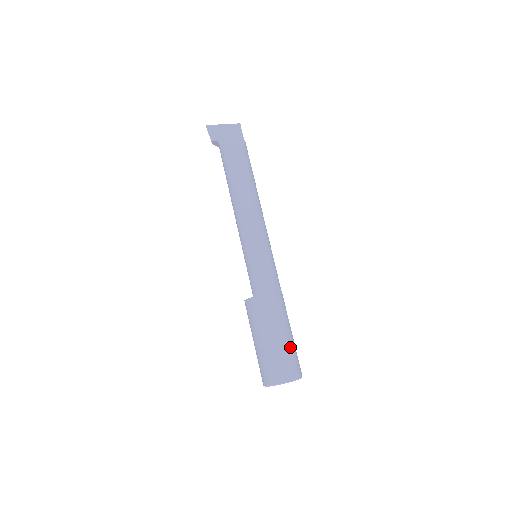
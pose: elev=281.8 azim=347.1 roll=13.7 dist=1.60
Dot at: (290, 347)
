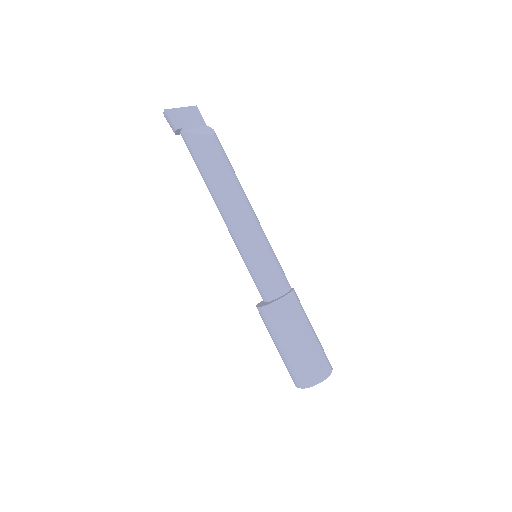
Dot at: (319, 341)
